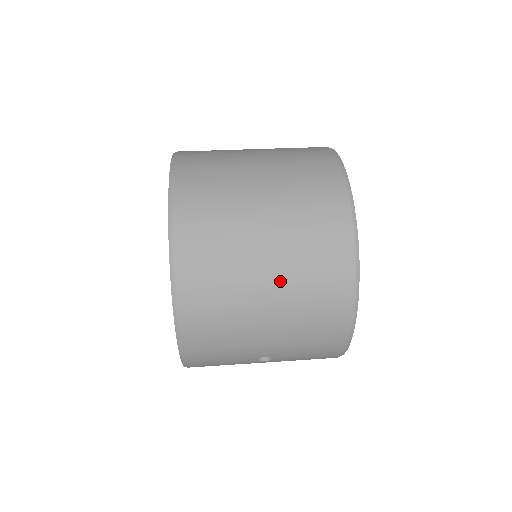
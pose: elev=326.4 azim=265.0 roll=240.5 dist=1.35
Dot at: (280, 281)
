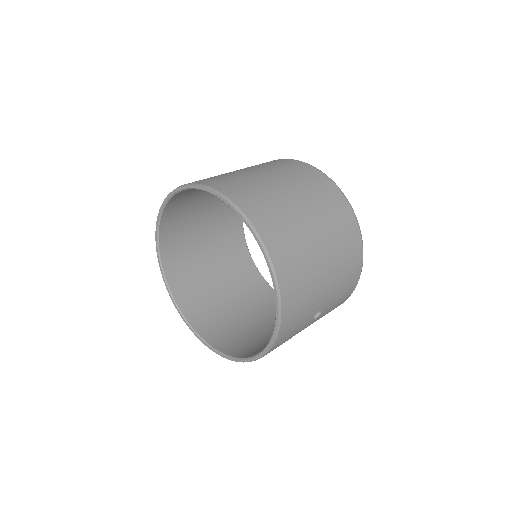
Dot at: (324, 236)
